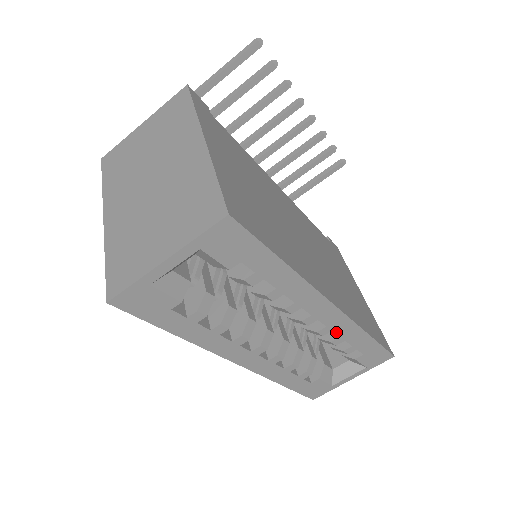
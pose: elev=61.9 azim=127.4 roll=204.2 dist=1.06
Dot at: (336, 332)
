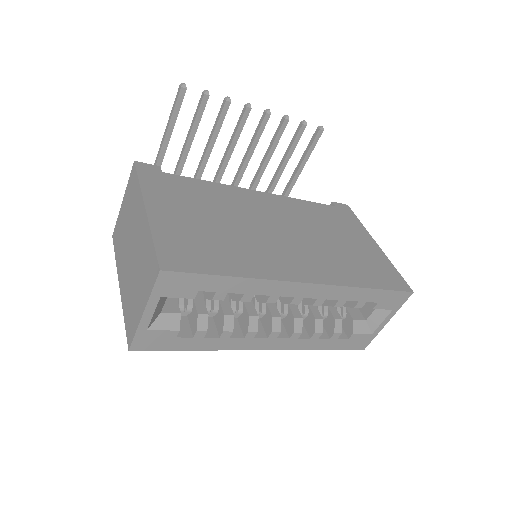
Dot at: (331, 299)
